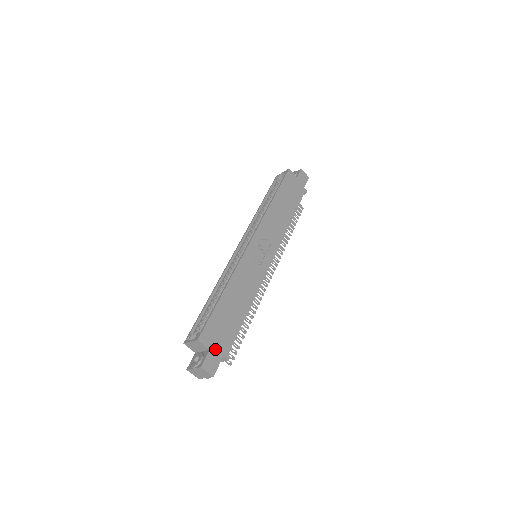
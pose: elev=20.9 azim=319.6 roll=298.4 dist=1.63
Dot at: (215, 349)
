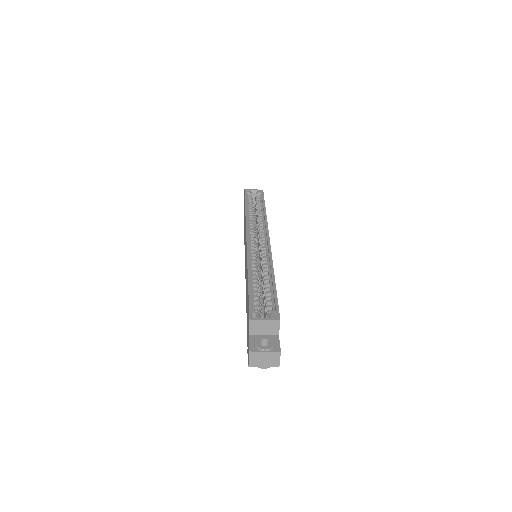
Dot at: occluded
